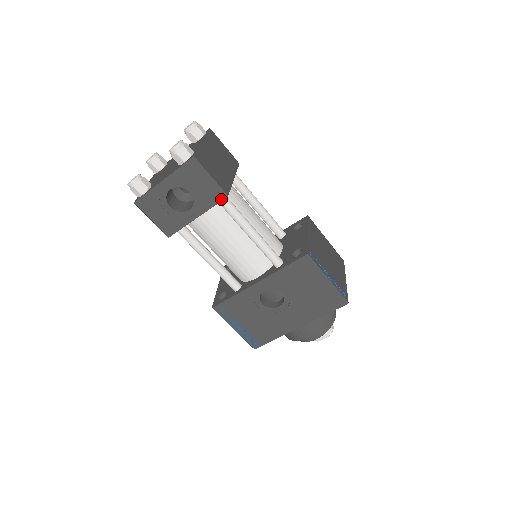
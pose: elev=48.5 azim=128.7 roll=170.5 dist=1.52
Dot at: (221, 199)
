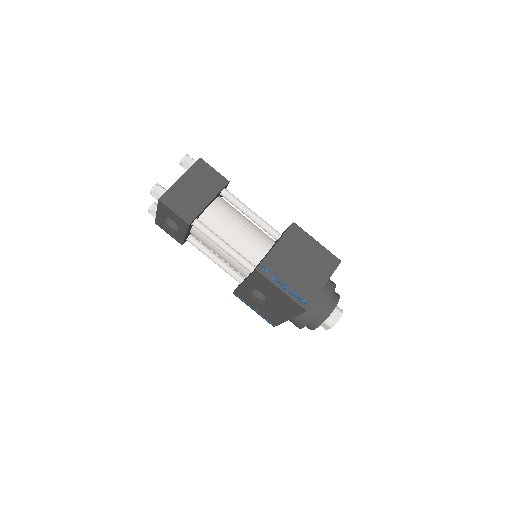
Dot at: (188, 226)
